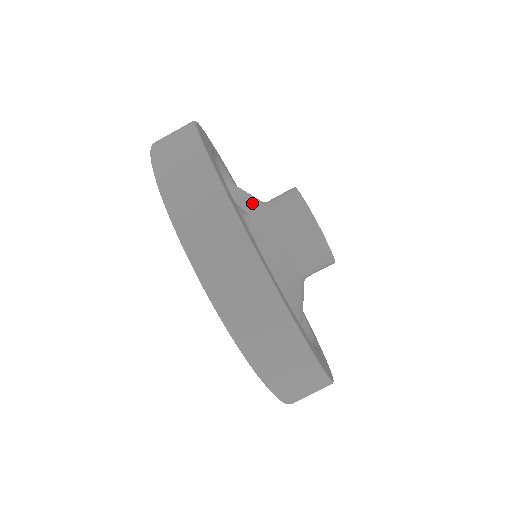
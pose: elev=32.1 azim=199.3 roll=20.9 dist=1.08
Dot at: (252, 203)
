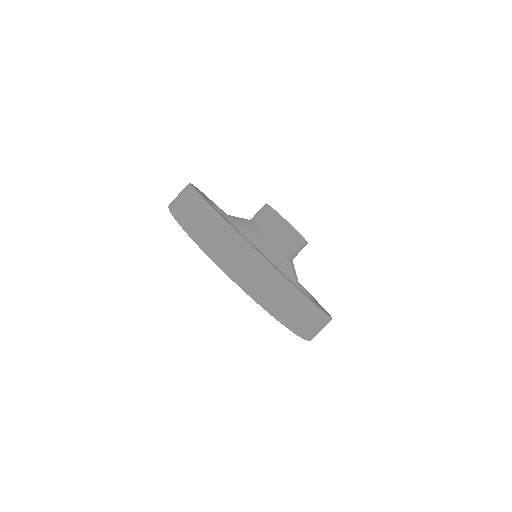
Dot at: (259, 239)
